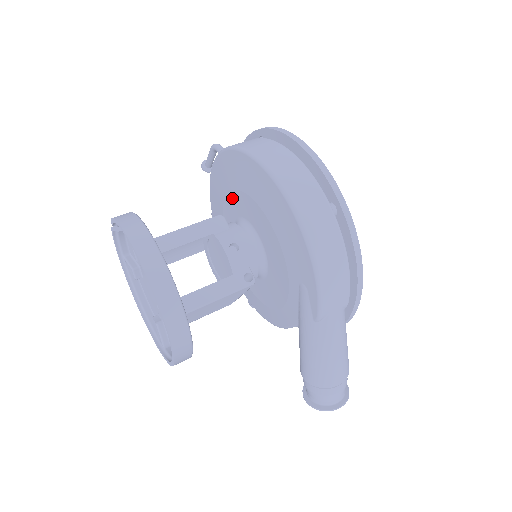
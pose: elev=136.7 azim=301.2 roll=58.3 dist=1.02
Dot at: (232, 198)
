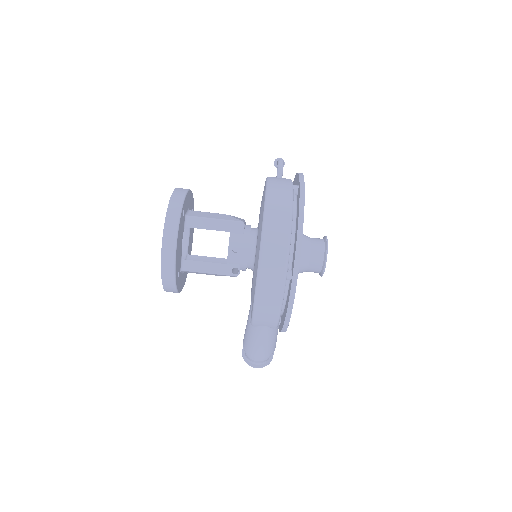
Dot at: occluded
